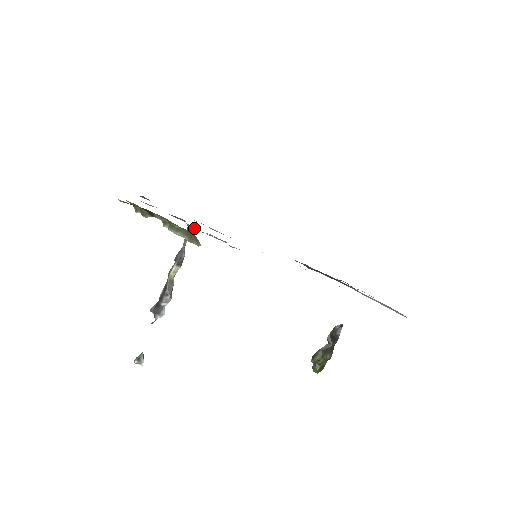
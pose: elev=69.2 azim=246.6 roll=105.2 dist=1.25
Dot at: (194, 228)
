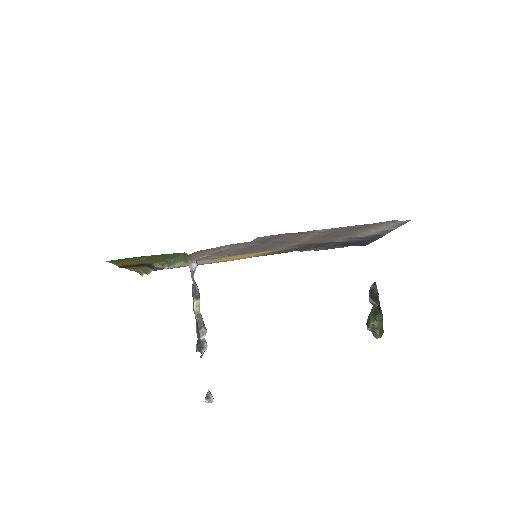
Dot at: occluded
